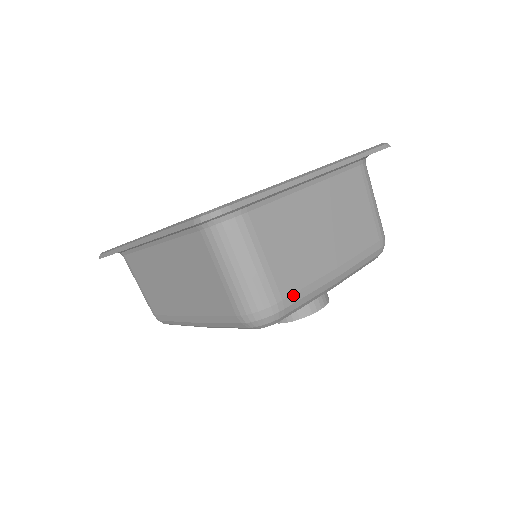
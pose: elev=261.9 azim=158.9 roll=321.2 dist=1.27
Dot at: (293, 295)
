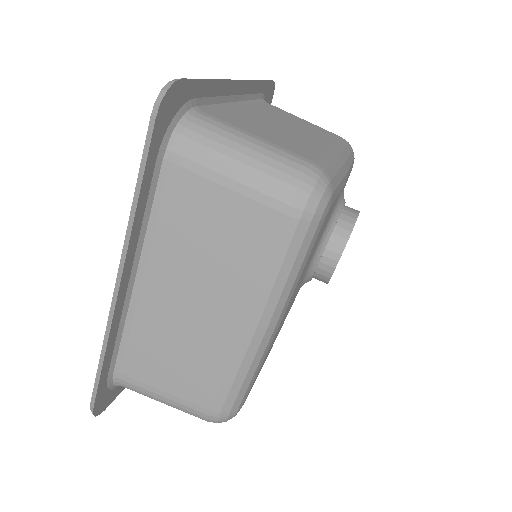
Dot at: (318, 160)
